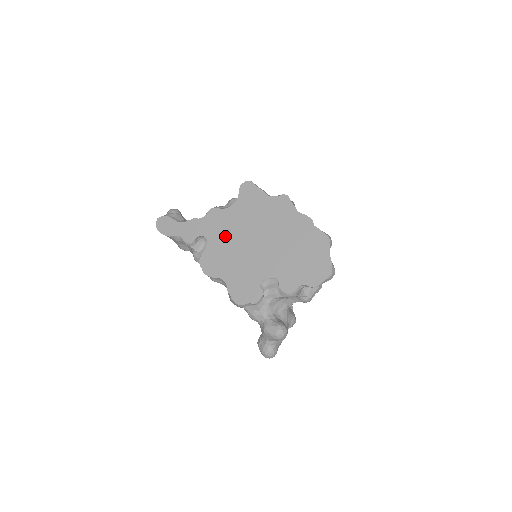
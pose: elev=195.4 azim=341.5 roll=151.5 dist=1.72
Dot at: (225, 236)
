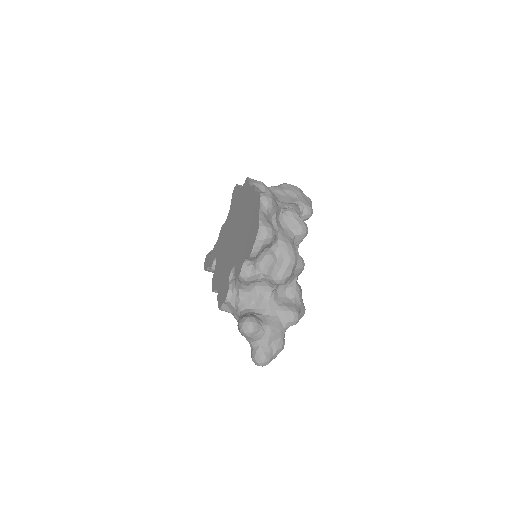
Dot at: (222, 247)
